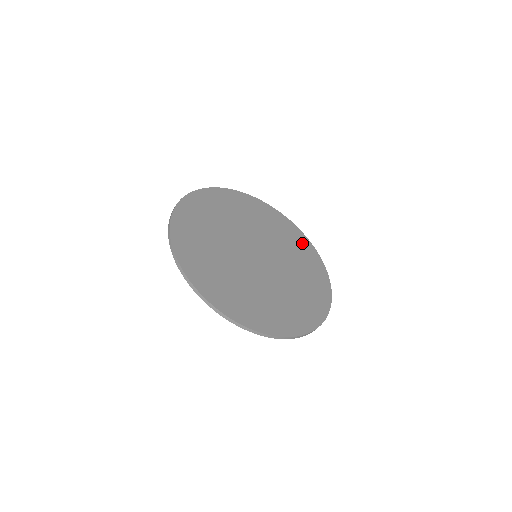
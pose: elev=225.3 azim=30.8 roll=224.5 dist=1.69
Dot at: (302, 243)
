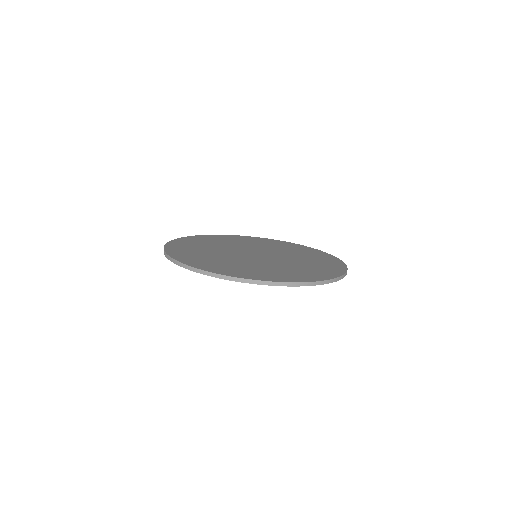
Dot at: (297, 247)
